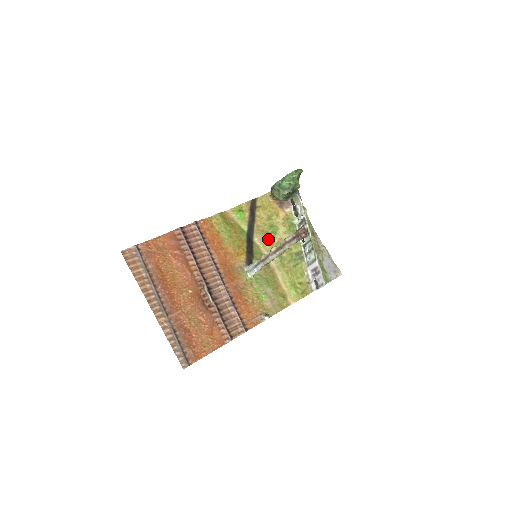
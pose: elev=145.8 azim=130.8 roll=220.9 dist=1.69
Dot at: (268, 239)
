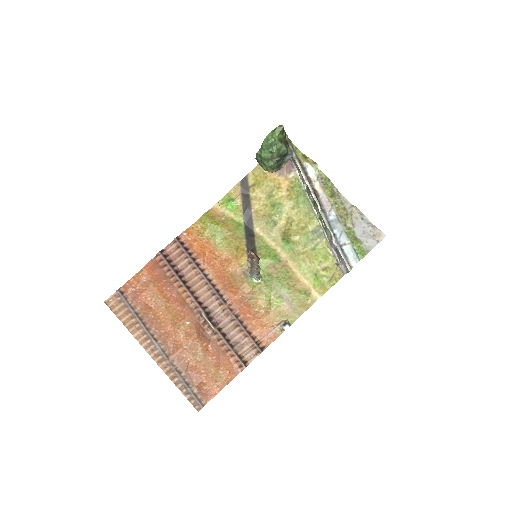
Dot at: (272, 224)
